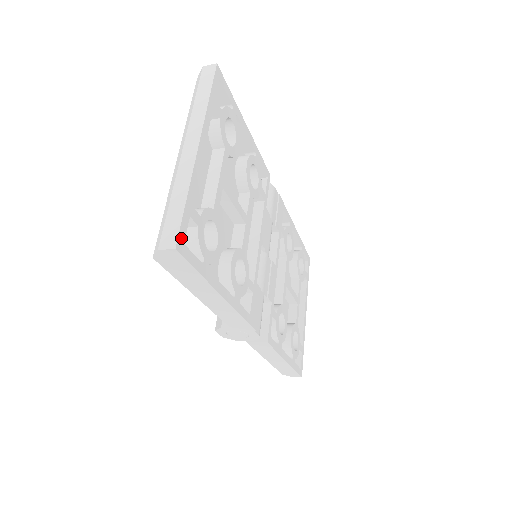
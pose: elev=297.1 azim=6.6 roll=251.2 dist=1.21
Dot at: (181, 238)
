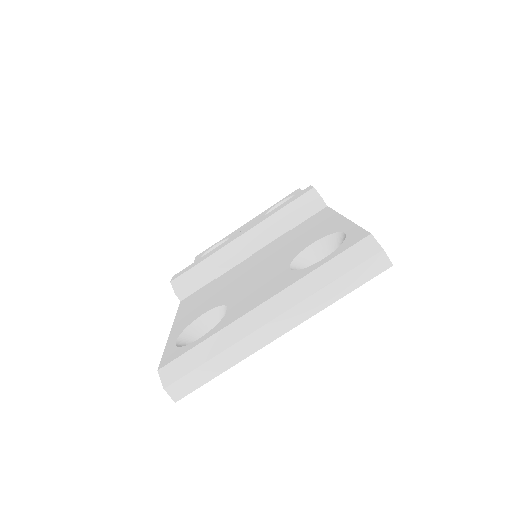
Dot at: (188, 392)
